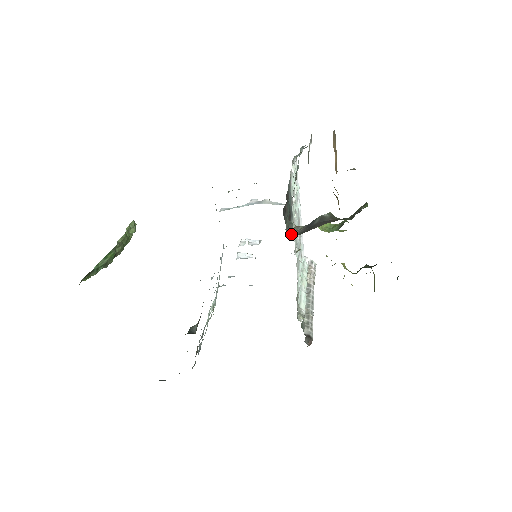
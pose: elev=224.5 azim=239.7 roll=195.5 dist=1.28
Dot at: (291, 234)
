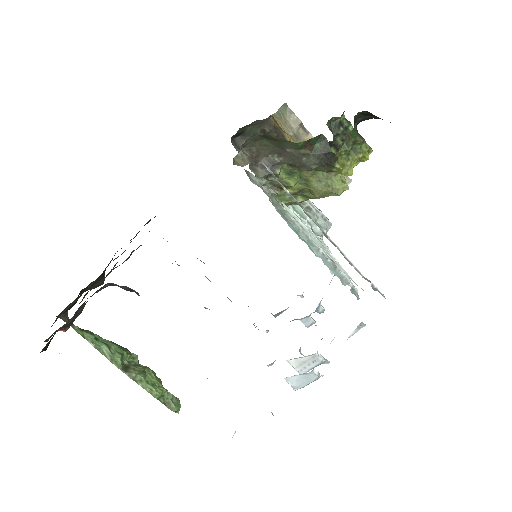
Dot at: occluded
